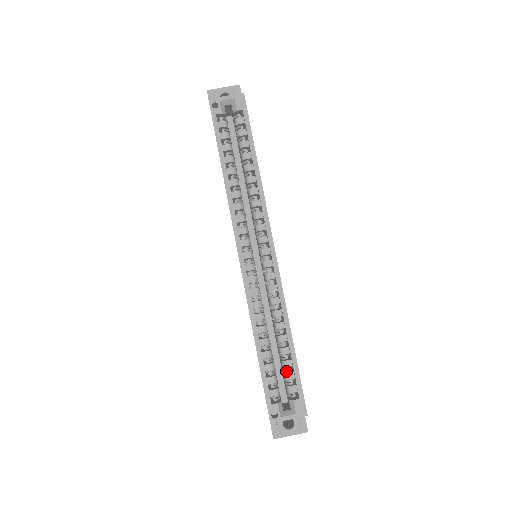
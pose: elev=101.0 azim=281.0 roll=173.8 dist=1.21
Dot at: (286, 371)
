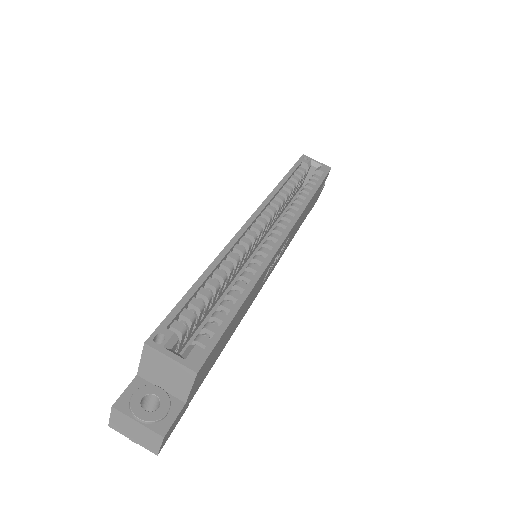
Dot at: (210, 325)
